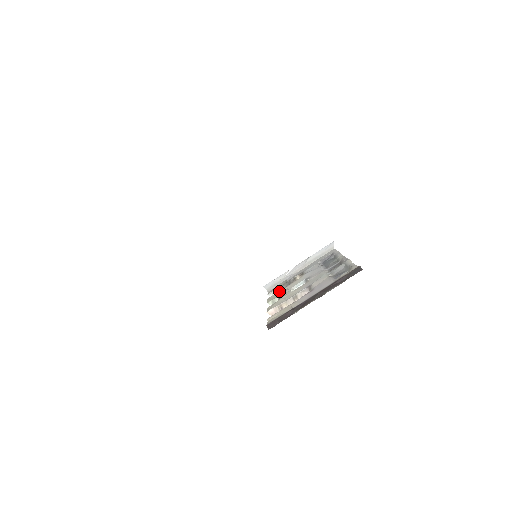
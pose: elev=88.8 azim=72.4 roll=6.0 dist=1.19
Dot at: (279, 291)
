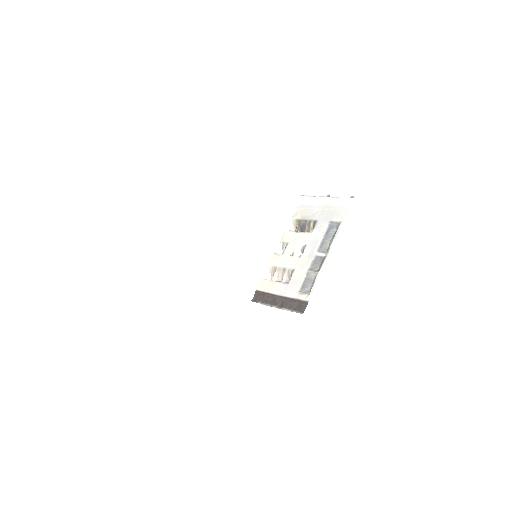
Dot at: (293, 232)
